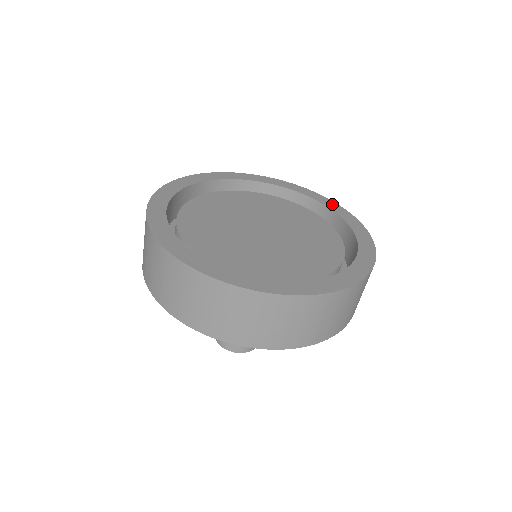
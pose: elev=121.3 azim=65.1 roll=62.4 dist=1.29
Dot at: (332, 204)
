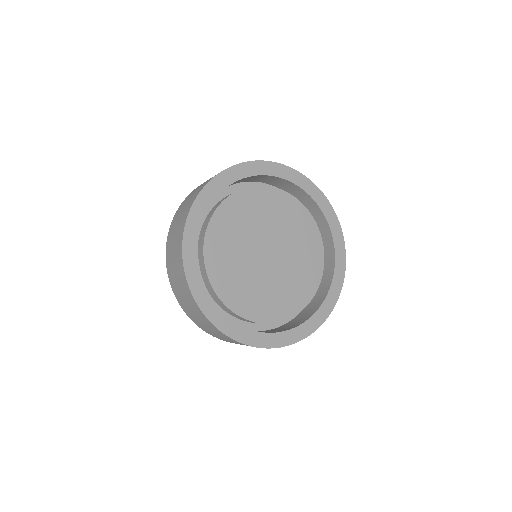
Dot at: (342, 262)
